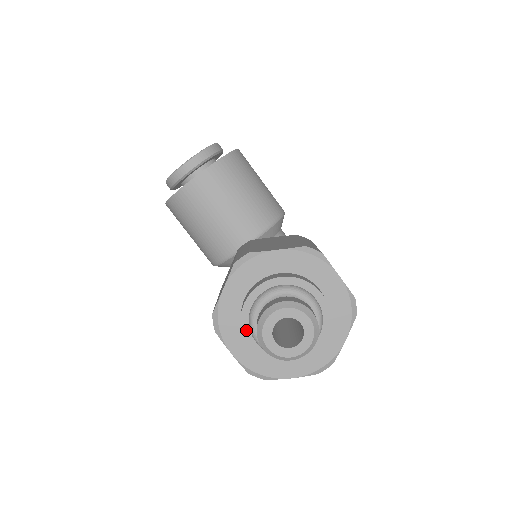
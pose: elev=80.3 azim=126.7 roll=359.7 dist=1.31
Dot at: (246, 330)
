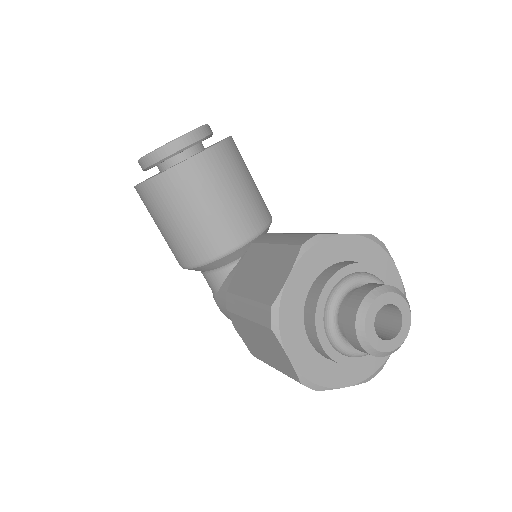
Dot at: (320, 325)
